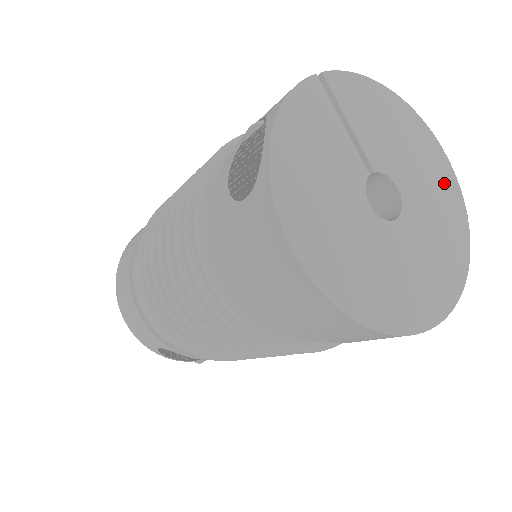
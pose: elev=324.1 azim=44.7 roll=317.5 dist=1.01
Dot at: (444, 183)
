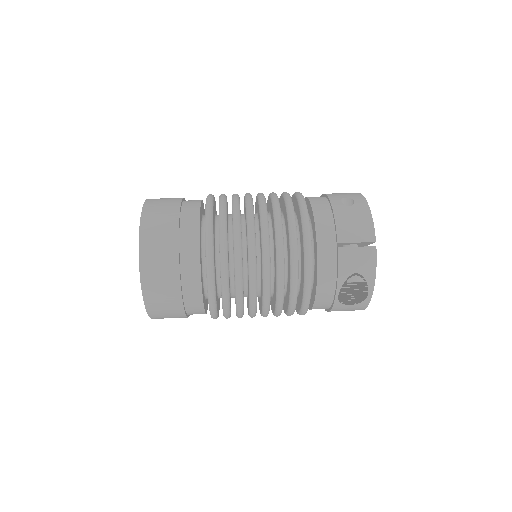
Dot at: occluded
